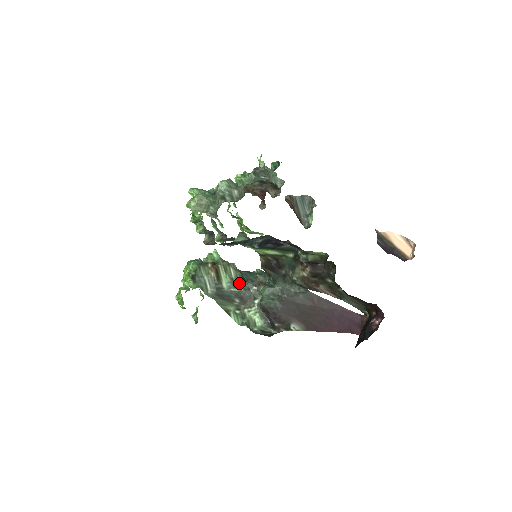
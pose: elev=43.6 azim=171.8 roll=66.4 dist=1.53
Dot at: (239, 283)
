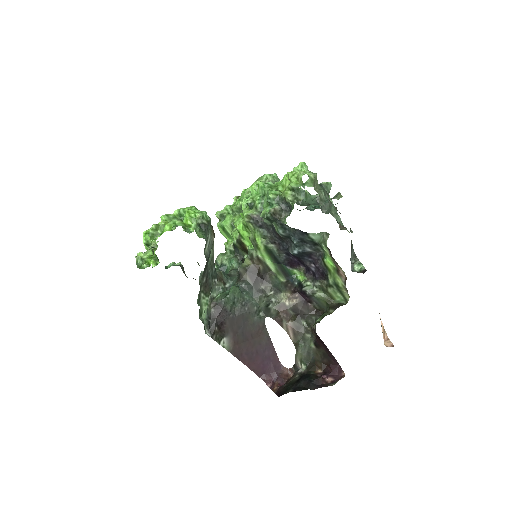
Dot at: (212, 265)
